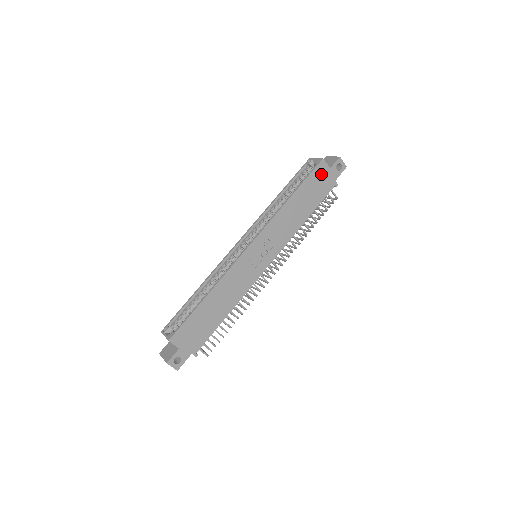
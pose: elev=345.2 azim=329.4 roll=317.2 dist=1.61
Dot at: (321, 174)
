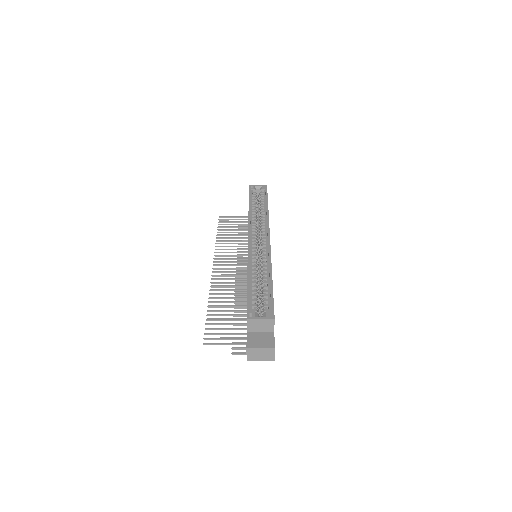
Dot at: occluded
